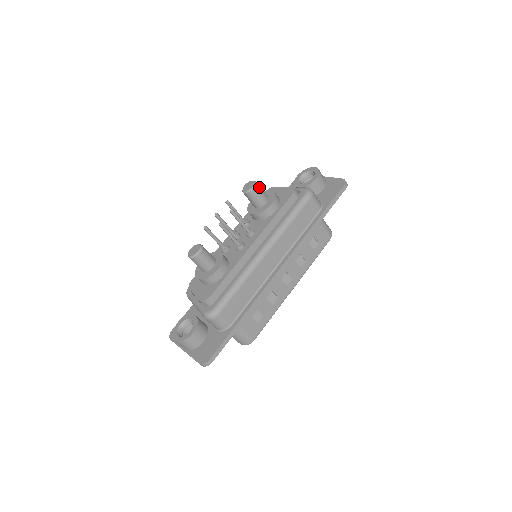
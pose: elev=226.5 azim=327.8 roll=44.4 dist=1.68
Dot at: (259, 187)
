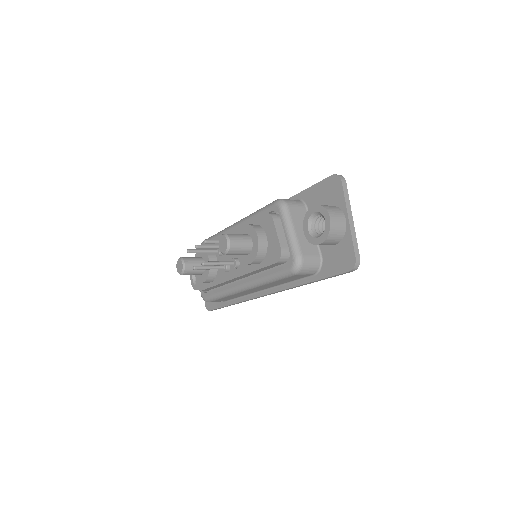
Dot at: (233, 250)
